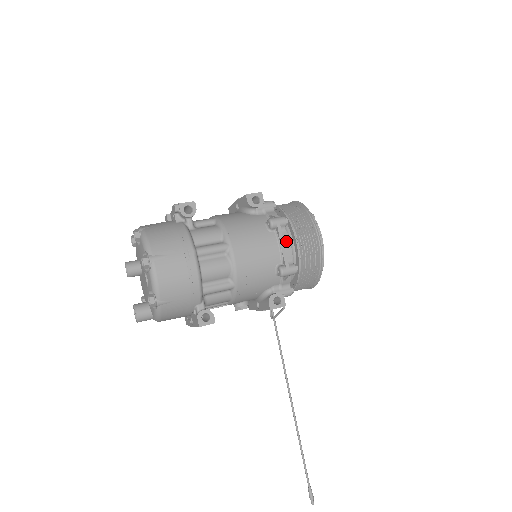
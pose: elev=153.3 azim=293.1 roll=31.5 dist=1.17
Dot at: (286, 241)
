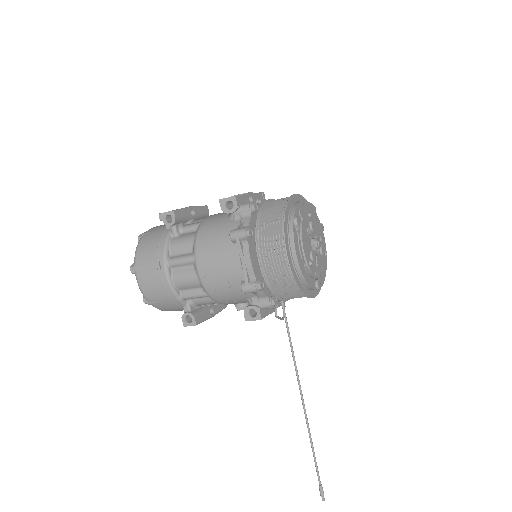
Dot at: (247, 256)
